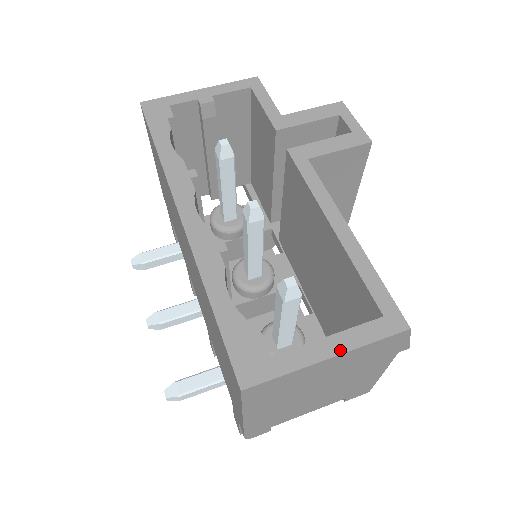
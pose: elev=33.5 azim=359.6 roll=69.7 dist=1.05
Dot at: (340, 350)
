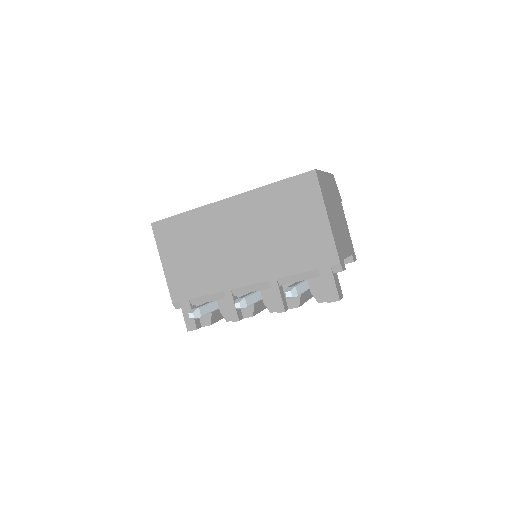
Dot at: occluded
